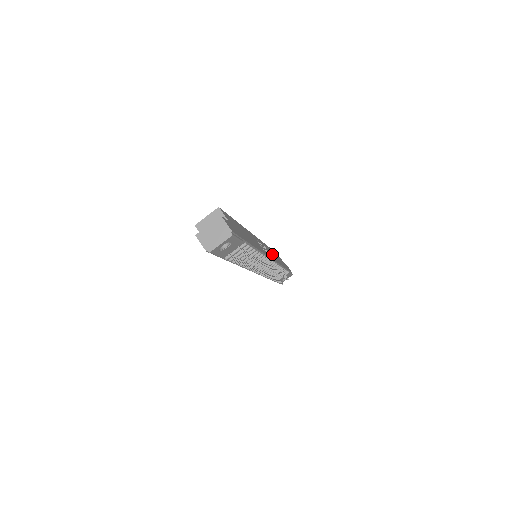
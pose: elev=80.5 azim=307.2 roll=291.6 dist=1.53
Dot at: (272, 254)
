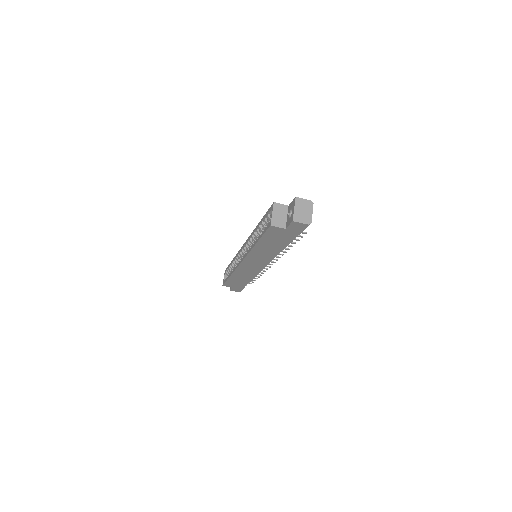
Dot at: occluded
